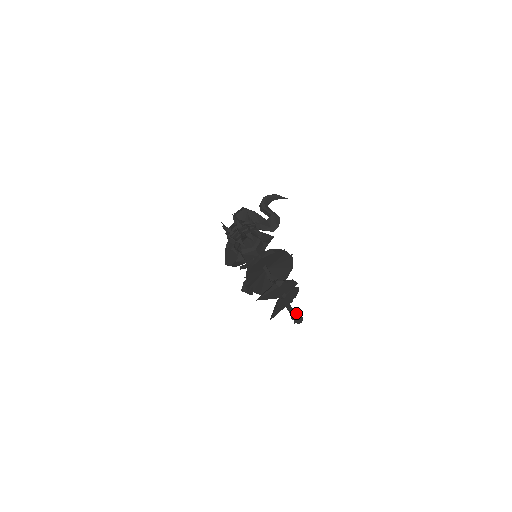
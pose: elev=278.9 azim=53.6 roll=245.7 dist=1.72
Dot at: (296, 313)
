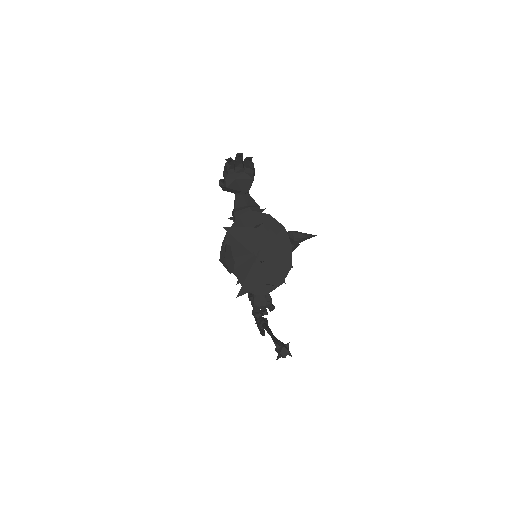
Dot at: occluded
